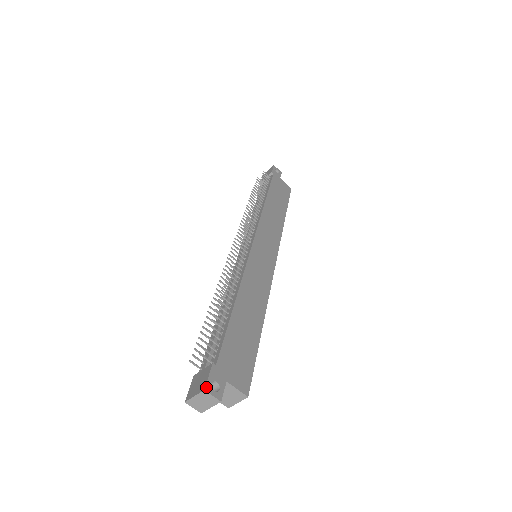
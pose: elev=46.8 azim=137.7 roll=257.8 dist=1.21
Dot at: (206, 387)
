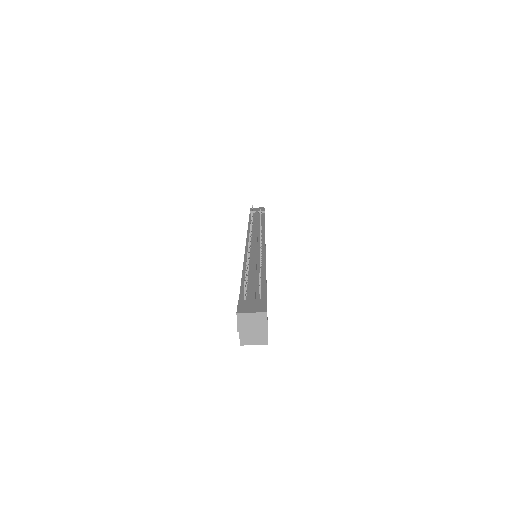
Dot at: occluded
